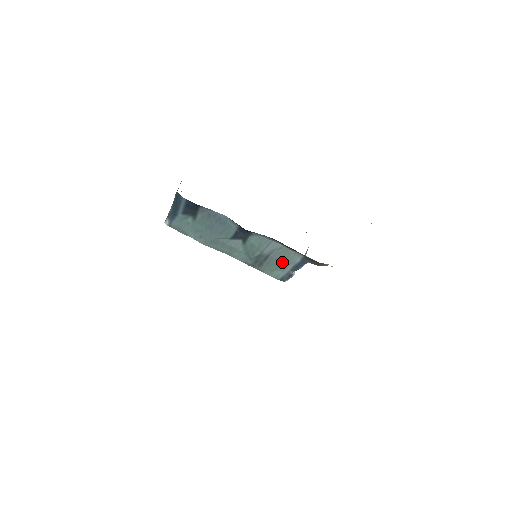
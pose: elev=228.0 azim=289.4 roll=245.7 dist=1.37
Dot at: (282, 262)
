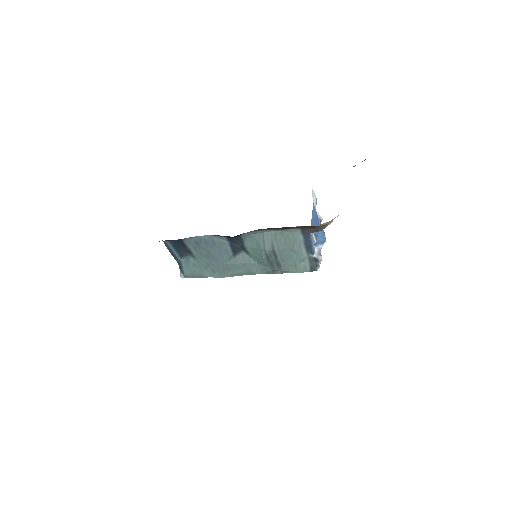
Dot at: (292, 250)
